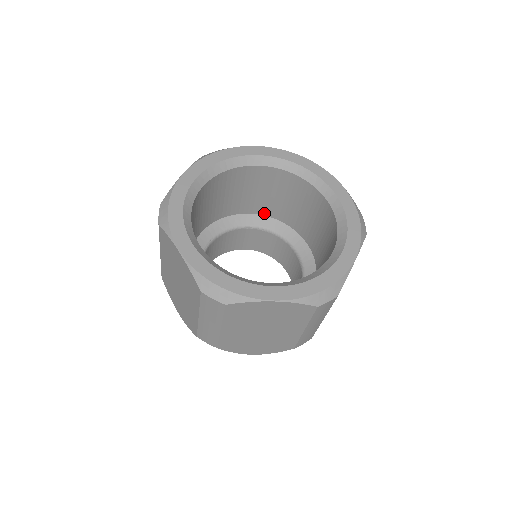
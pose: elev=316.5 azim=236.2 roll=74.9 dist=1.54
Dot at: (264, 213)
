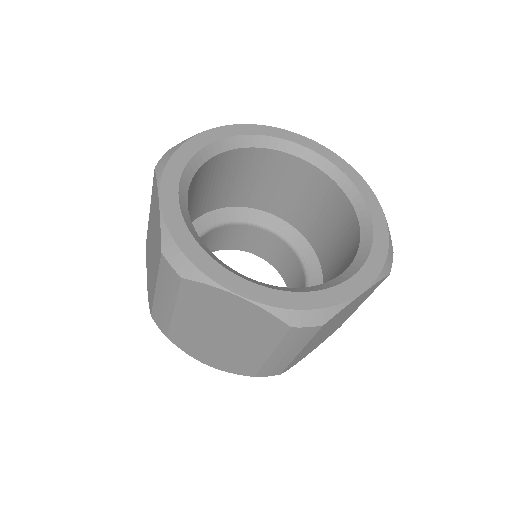
Dot at: (220, 206)
